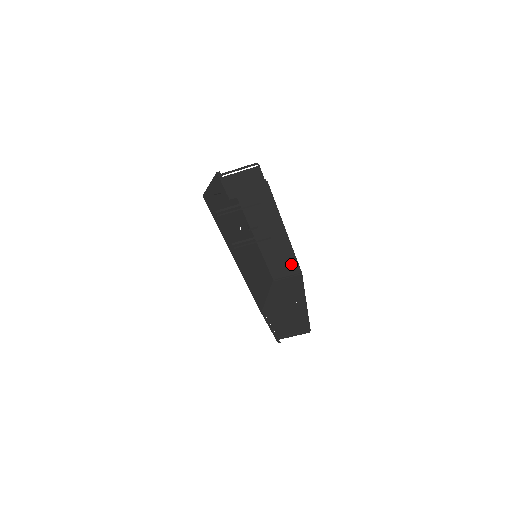
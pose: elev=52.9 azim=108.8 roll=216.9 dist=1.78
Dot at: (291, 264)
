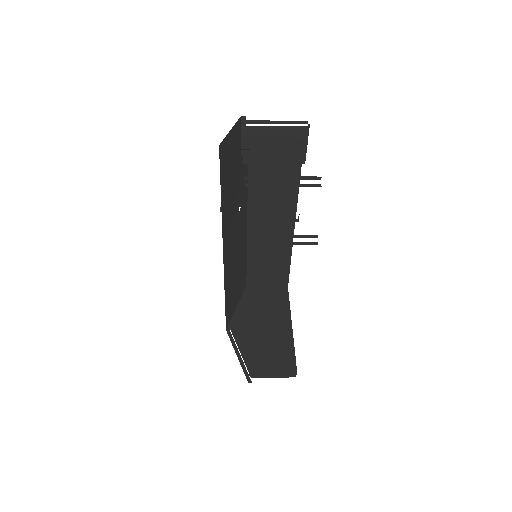
Dot at: (280, 273)
